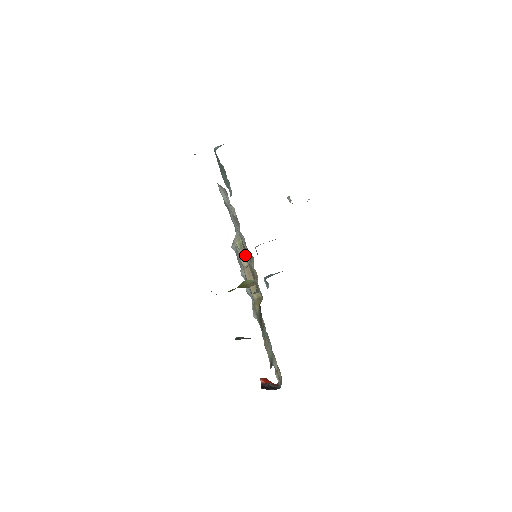
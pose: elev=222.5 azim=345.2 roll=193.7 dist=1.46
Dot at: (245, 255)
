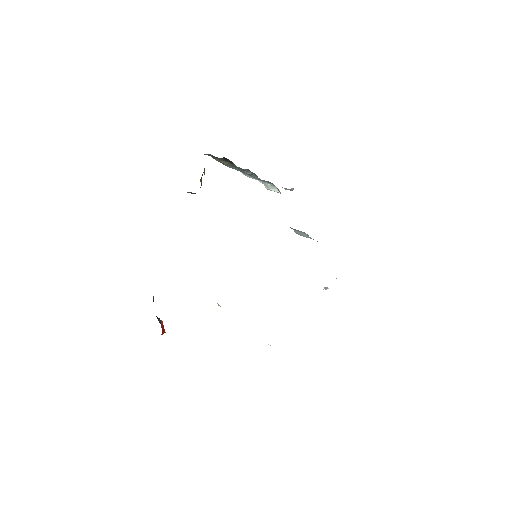
Dot at: occluded
